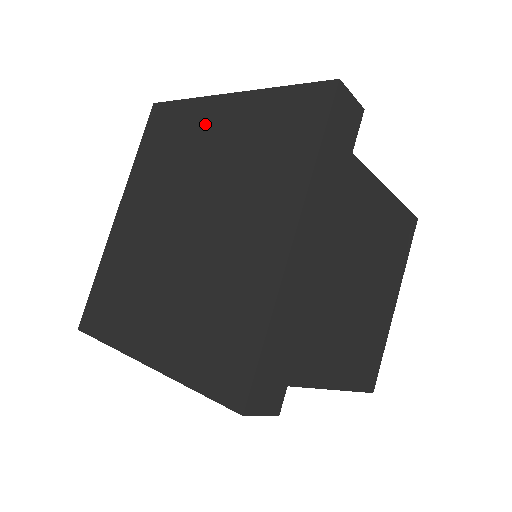
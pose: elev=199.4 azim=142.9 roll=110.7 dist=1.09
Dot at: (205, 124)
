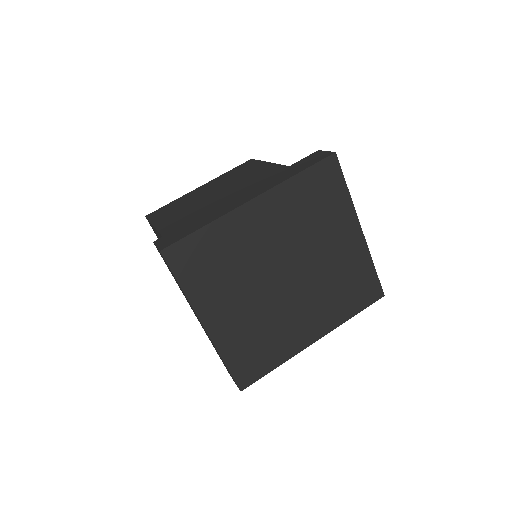
Dot at: (341, 228)
